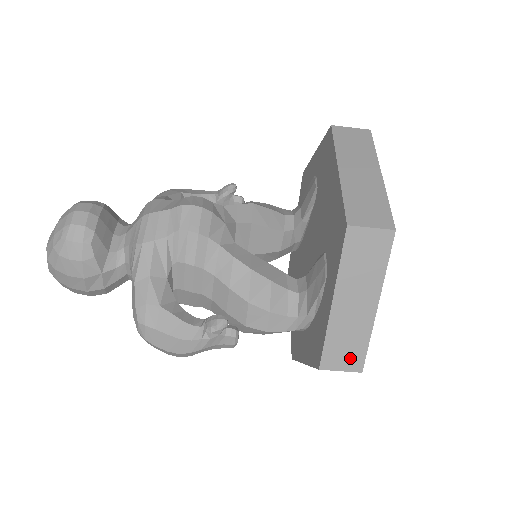
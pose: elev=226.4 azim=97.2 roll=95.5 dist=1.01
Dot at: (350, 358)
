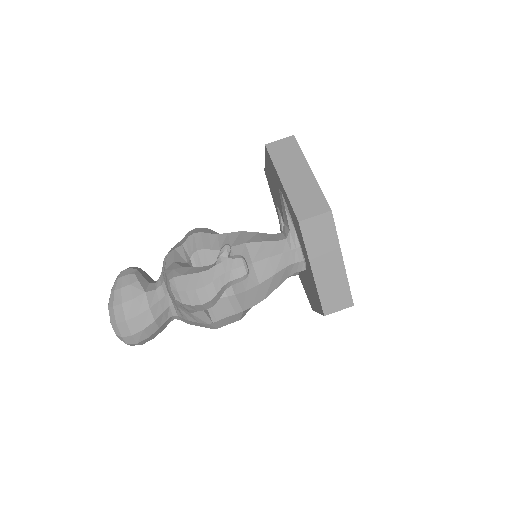
Dot at: (316, 205)
